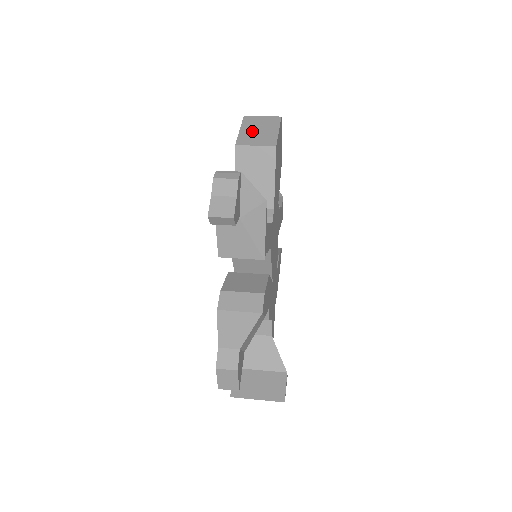
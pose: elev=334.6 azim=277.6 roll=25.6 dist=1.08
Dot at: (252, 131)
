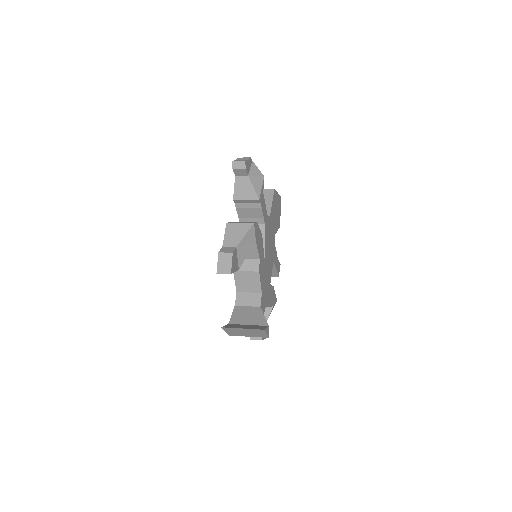
Dot at: occluded
